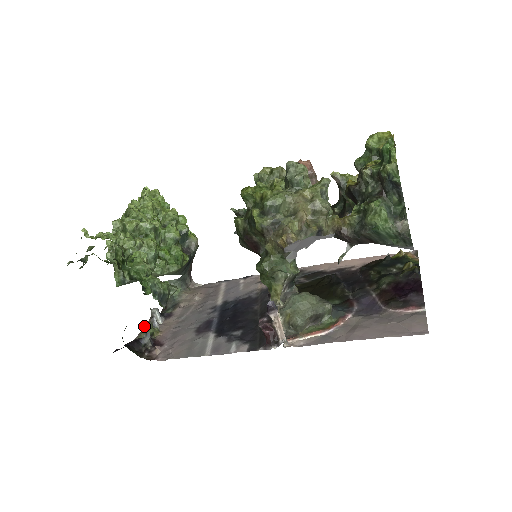
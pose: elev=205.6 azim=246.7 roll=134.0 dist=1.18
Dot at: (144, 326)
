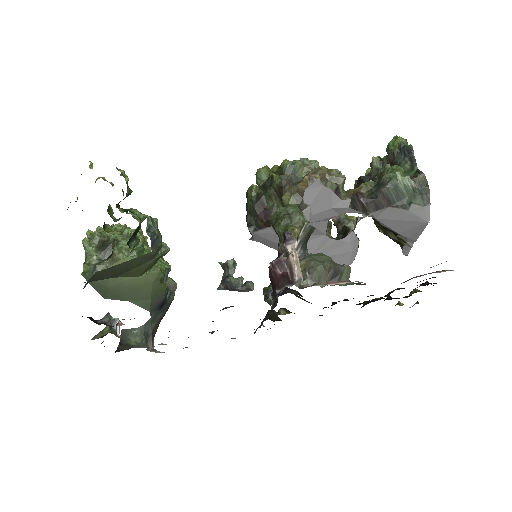
Dot at: (96, 335)
